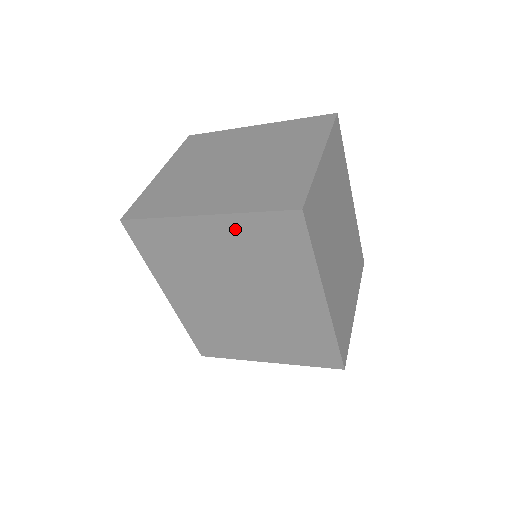
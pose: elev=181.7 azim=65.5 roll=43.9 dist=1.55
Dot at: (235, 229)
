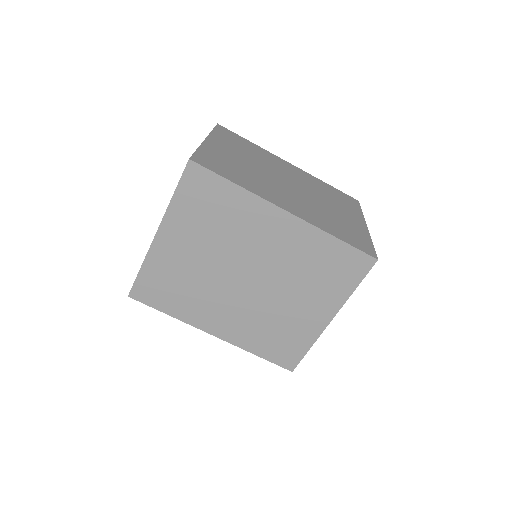
Dot at: (179, 221)
